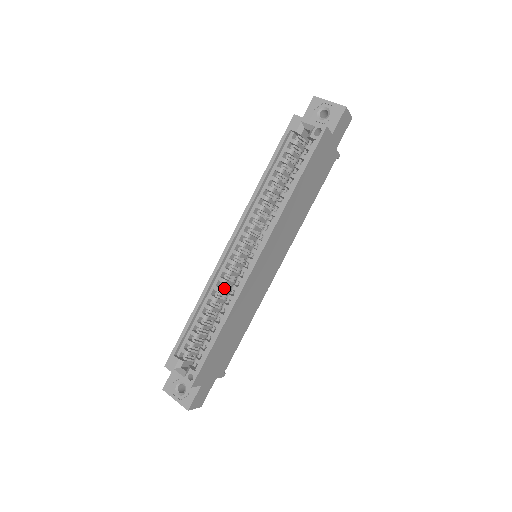
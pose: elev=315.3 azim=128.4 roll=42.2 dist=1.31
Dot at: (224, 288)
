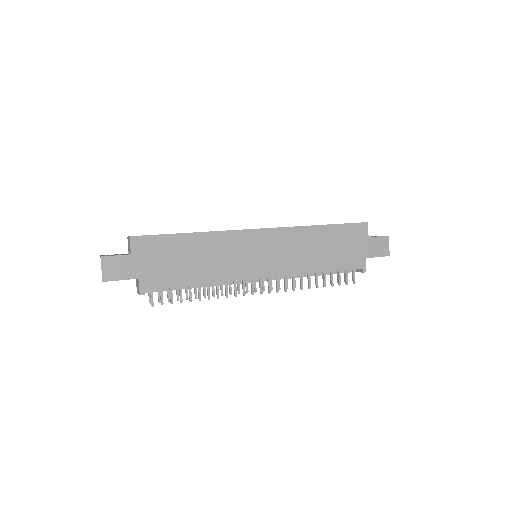
Dot at: occluded
